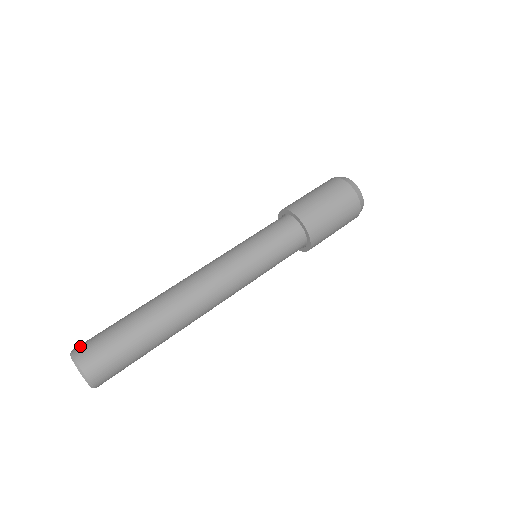
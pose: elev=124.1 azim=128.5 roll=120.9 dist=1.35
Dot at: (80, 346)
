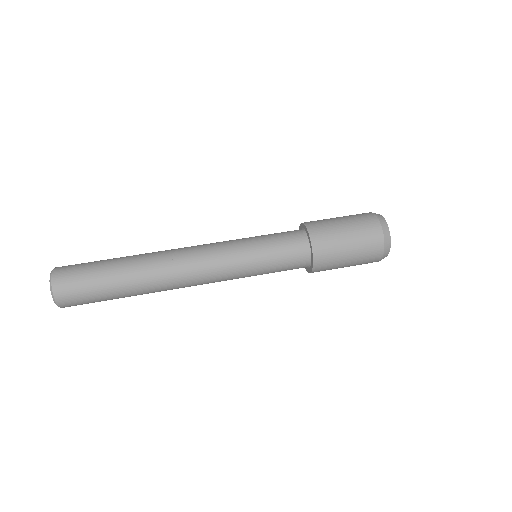
Dot at: (60, 280)
